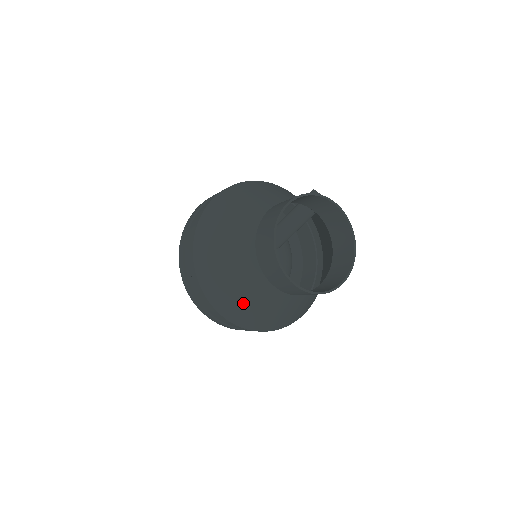
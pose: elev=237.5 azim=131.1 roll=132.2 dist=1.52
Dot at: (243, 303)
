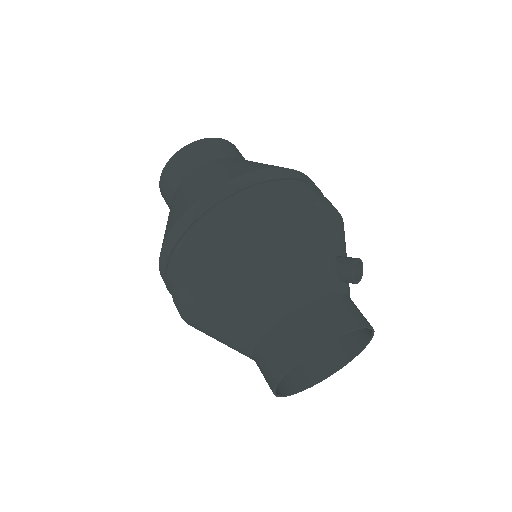
Dot at: occluded
